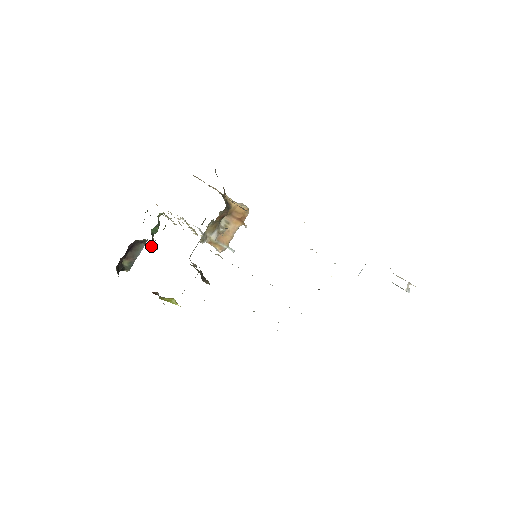
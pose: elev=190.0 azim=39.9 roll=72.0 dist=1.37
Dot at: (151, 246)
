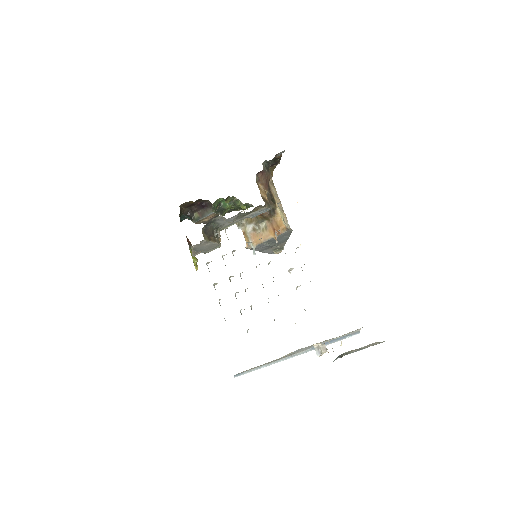
Dot at: occluded
